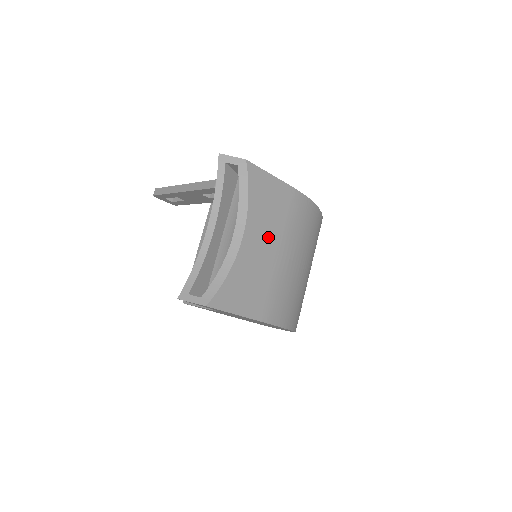
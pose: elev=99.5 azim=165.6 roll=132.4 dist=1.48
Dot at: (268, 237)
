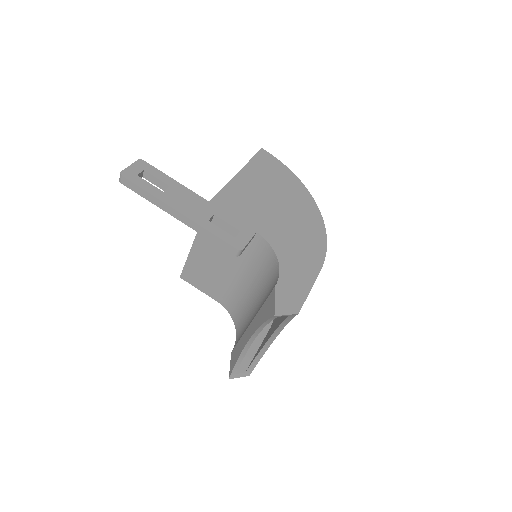
Dot at: occluded
